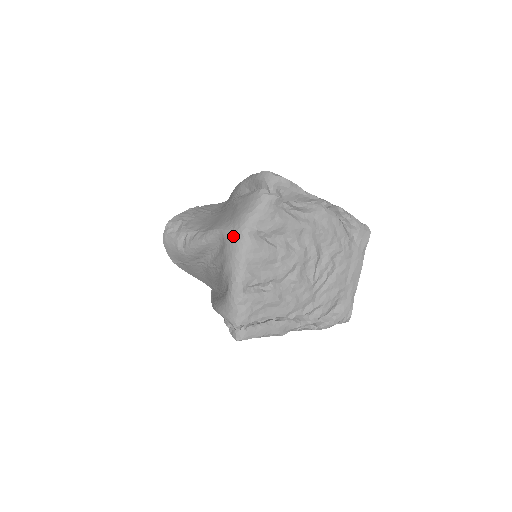
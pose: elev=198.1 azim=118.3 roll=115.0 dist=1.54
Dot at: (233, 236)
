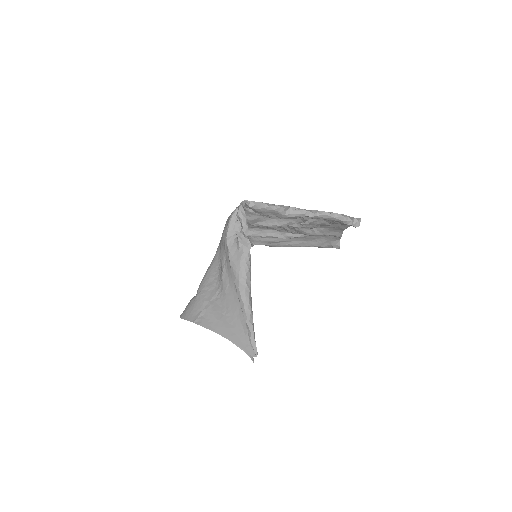
Dot at: occluded
